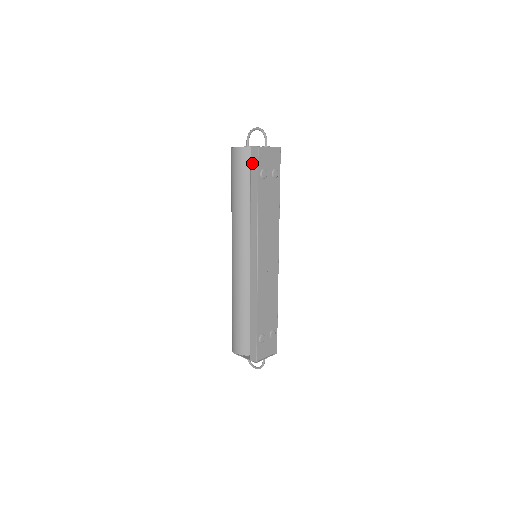
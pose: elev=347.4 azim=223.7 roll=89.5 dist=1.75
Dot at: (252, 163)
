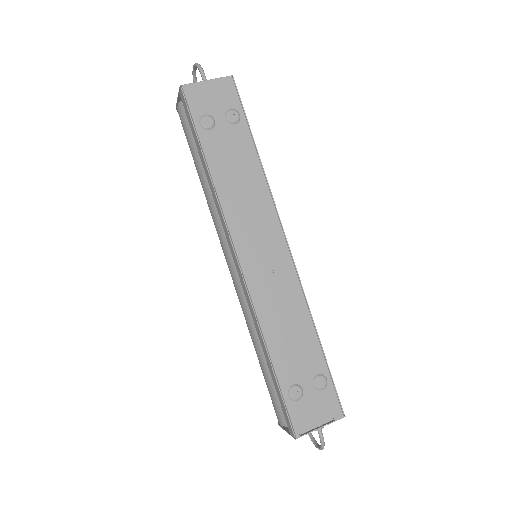
Dot at: (186, 114)
